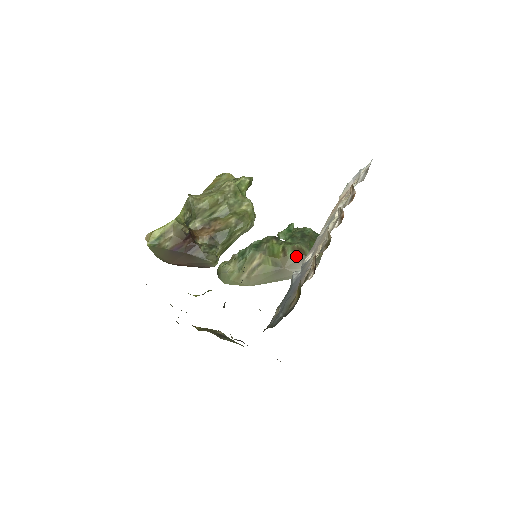
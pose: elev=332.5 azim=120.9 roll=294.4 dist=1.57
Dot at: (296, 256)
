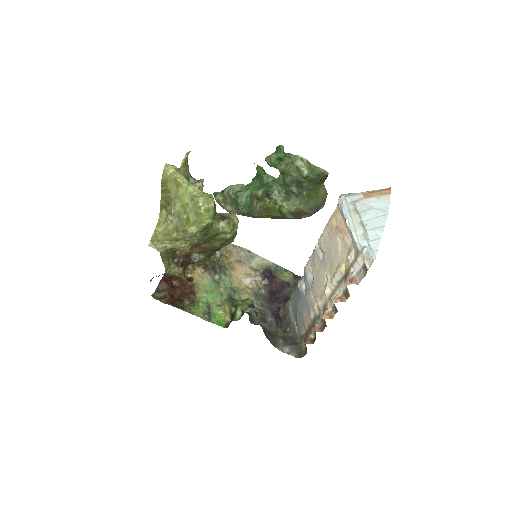
Dot at: (296, 218)
